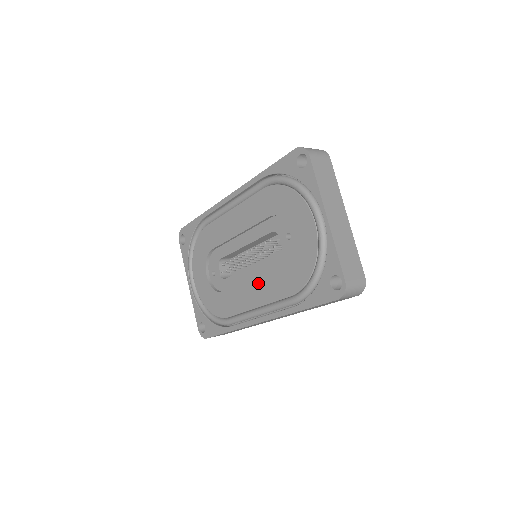
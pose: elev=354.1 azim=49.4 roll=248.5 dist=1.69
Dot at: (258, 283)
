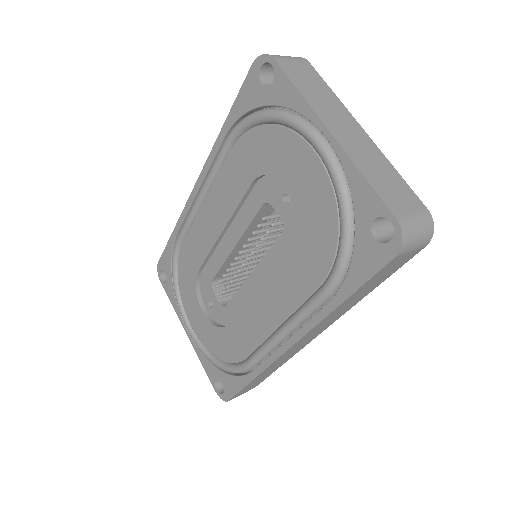
Dot at: (267, 289)
